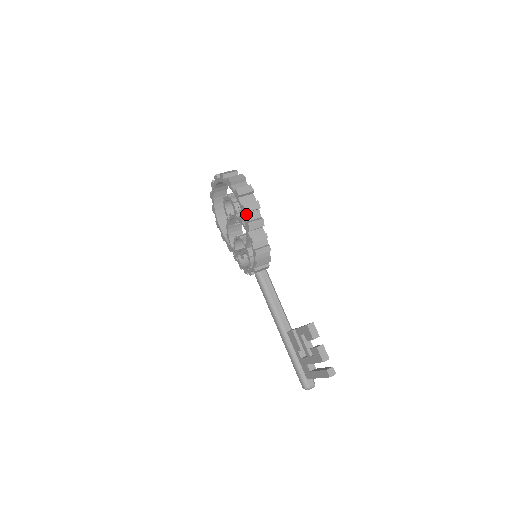
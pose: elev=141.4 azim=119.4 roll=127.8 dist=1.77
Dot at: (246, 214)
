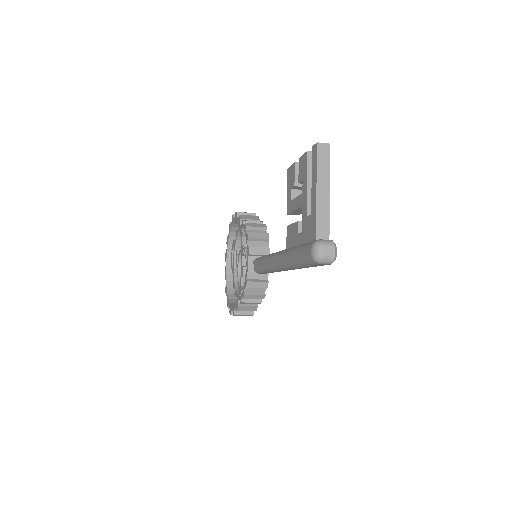
Dot at: occluded
